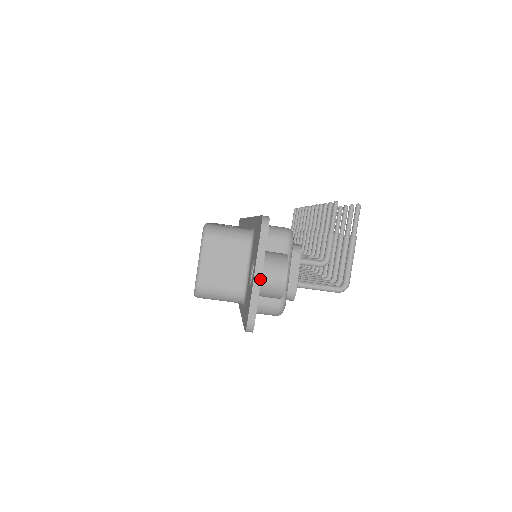
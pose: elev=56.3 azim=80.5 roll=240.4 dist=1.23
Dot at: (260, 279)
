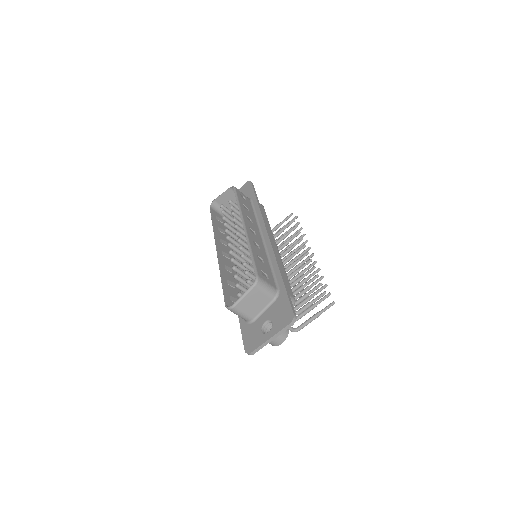
Dot at: (271, 341)
